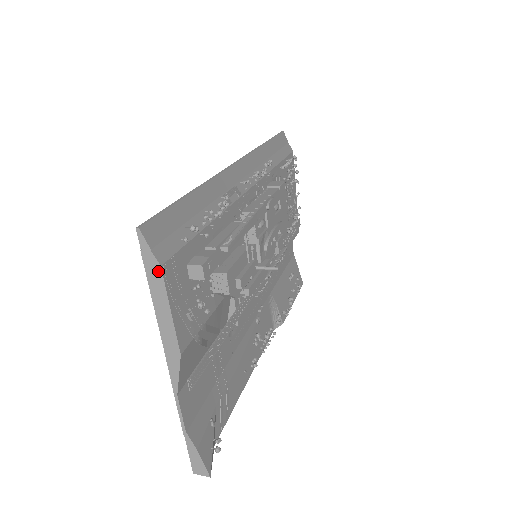
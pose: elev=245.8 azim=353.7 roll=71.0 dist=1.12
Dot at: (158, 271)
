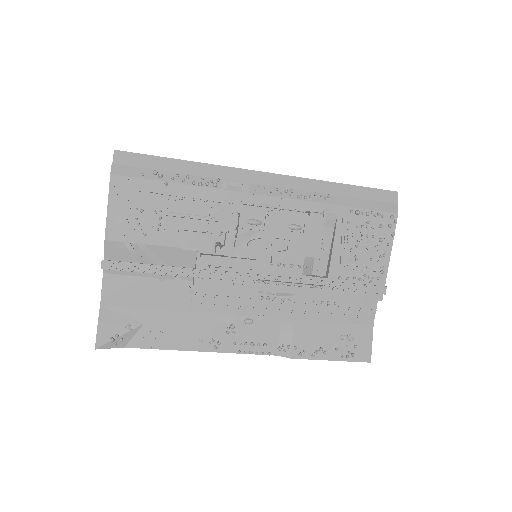
Dot at: (110, 178)
